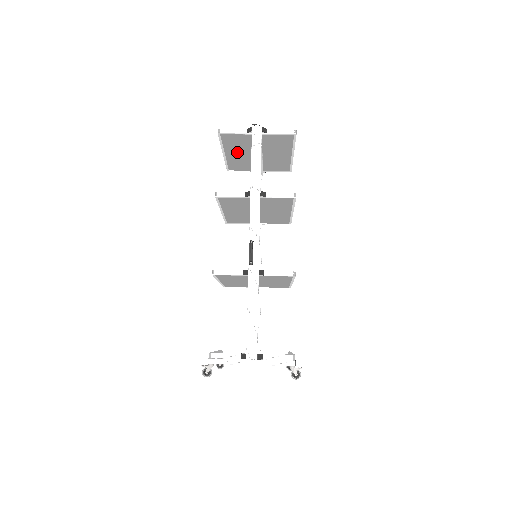
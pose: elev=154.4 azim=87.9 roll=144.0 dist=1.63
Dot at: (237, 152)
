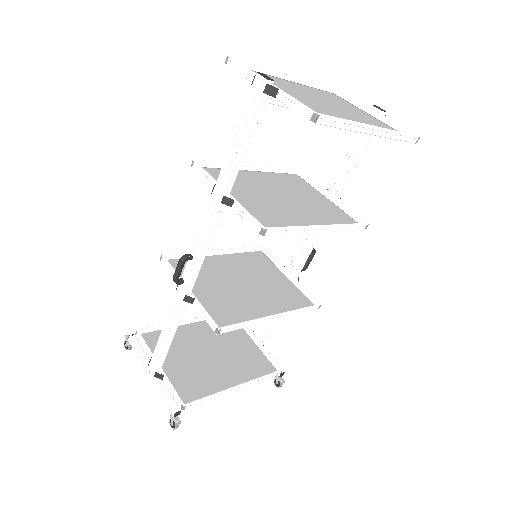
Dot at: (296, 88)
